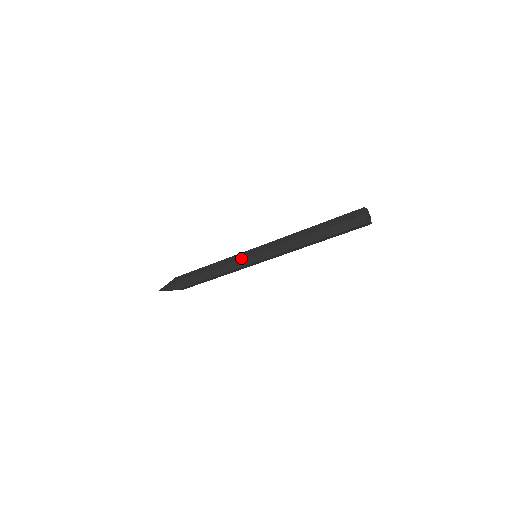
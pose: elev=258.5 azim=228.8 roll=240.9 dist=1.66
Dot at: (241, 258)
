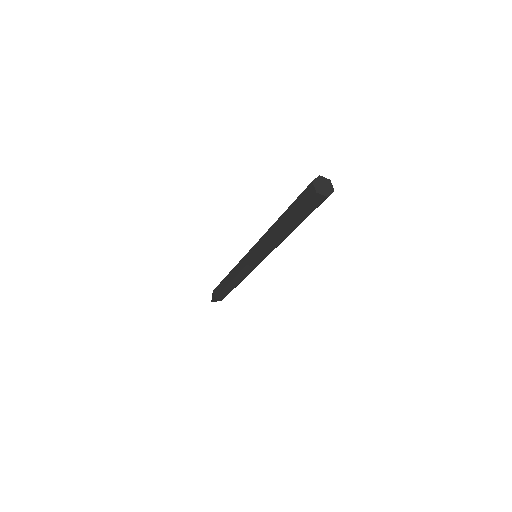
Dot at: (244, 266)
